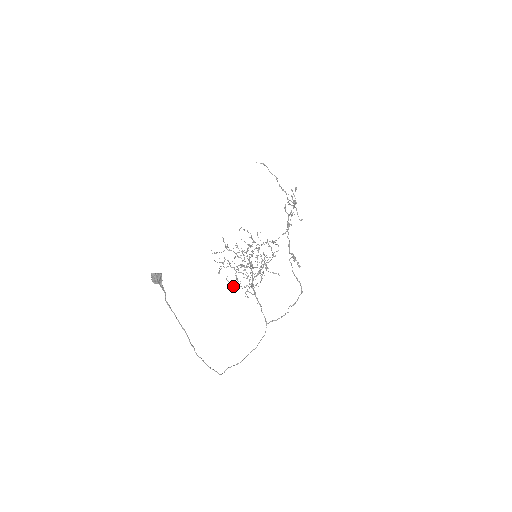
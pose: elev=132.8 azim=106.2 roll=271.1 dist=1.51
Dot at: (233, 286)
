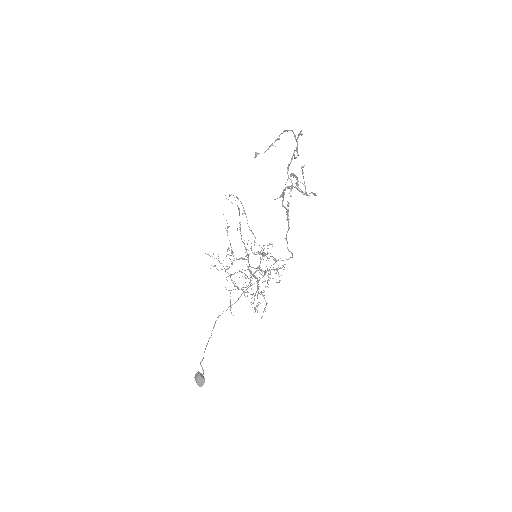
Dot at: (231, 275)
